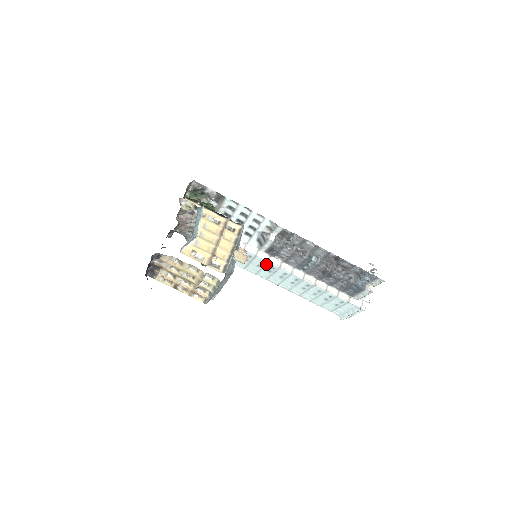
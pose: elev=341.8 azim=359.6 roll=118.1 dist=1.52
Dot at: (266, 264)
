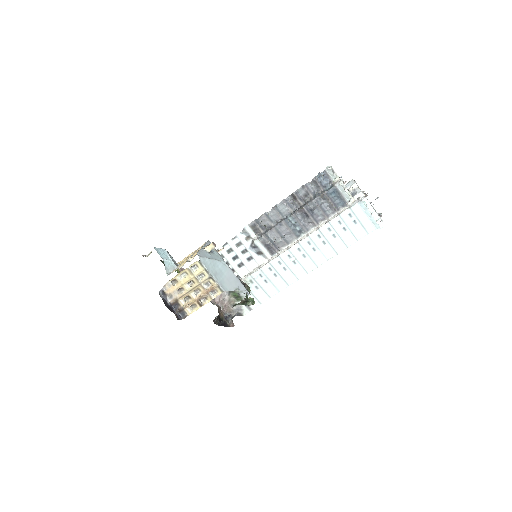
Dot at: (282, 260)
